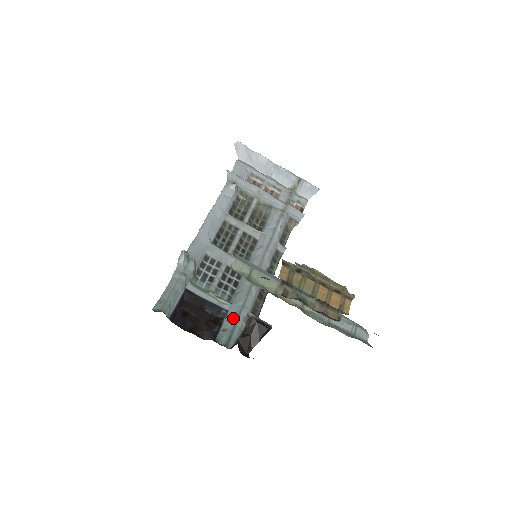
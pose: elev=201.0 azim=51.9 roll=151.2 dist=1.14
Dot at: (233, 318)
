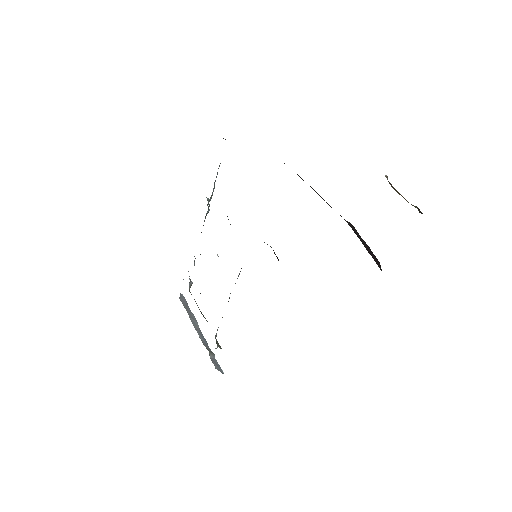
Dot at: occluded
